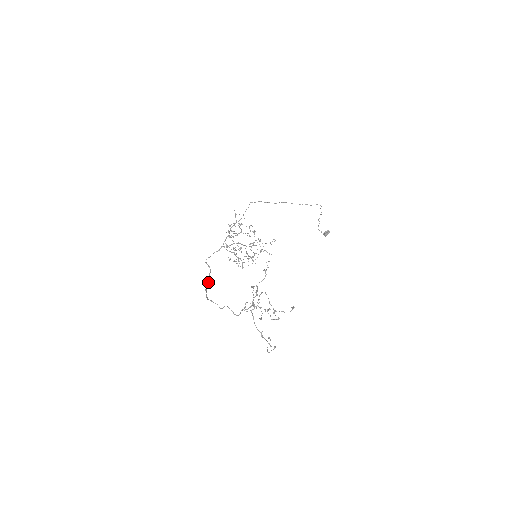
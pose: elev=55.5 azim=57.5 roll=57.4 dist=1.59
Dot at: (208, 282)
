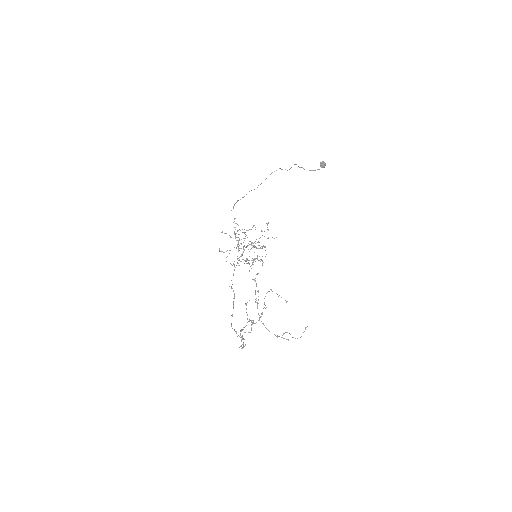
Dot at: (233, 305)
